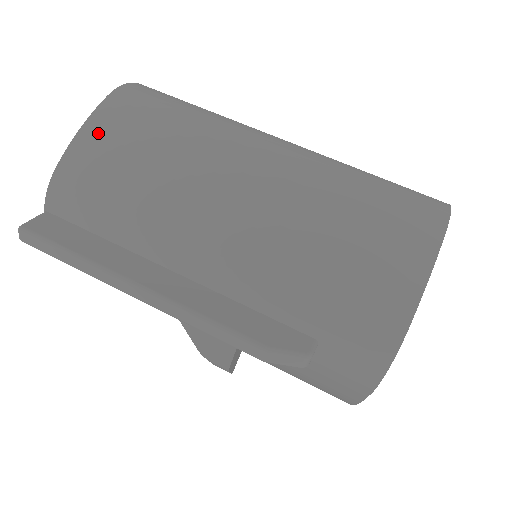
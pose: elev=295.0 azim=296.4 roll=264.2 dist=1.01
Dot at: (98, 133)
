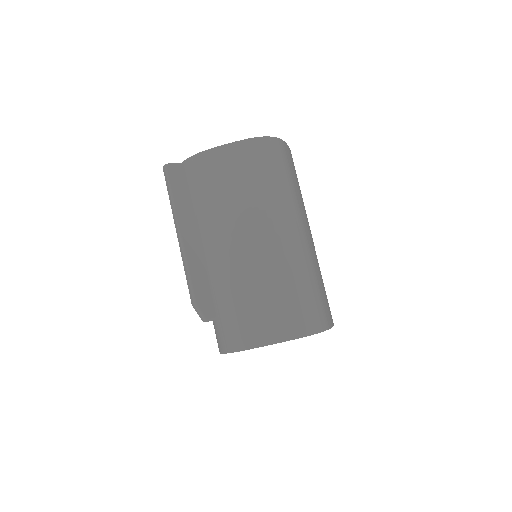
Dot at: (227, 155)
